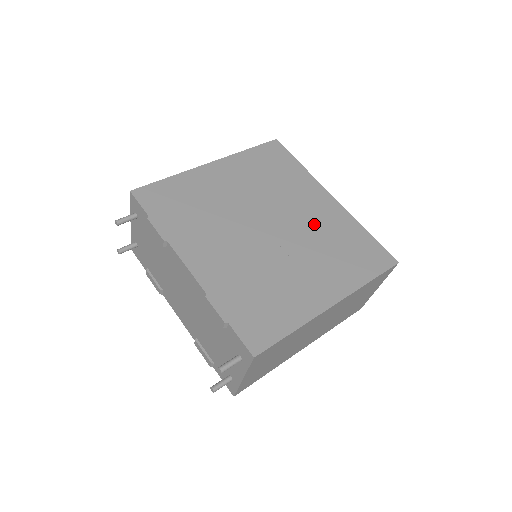
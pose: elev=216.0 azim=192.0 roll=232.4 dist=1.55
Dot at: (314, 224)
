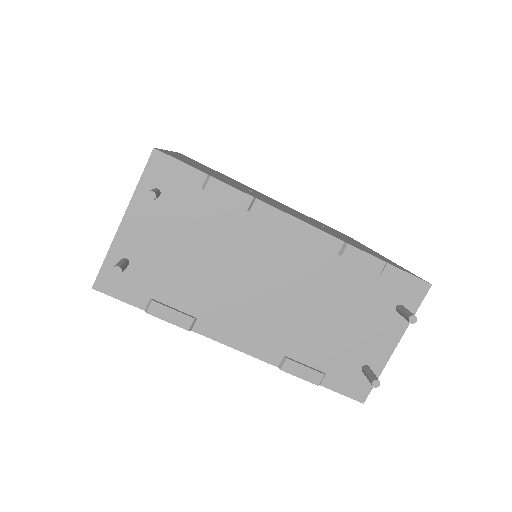
Dot at: occluded
